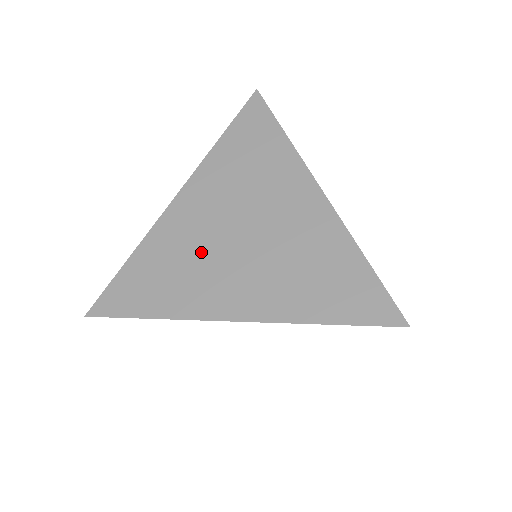
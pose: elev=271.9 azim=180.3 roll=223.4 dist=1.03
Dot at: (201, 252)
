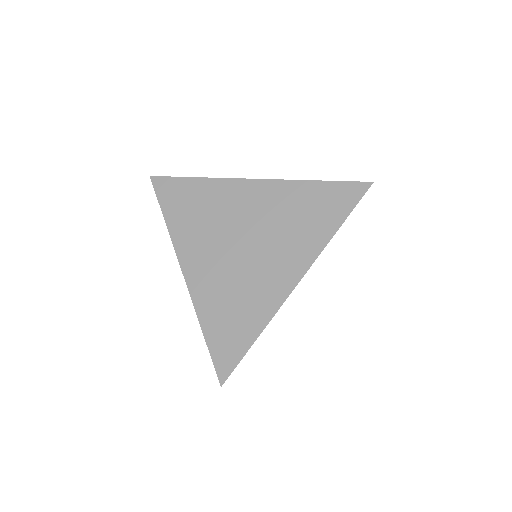
Dot at: (219, 223)
